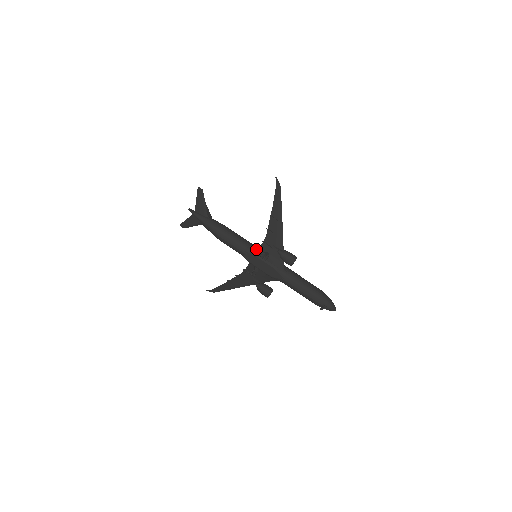
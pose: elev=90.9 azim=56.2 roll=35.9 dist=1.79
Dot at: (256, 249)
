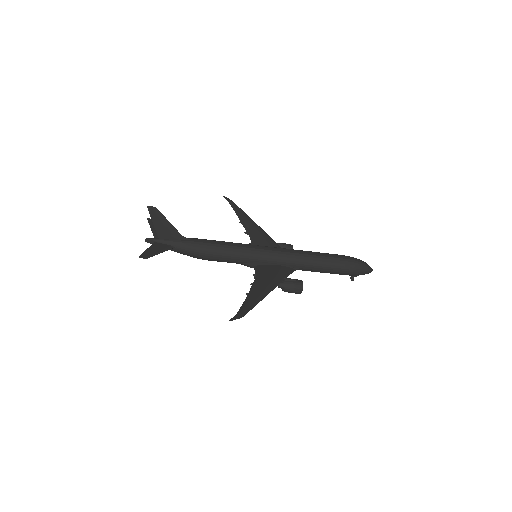
Dot at: (252, 262)
